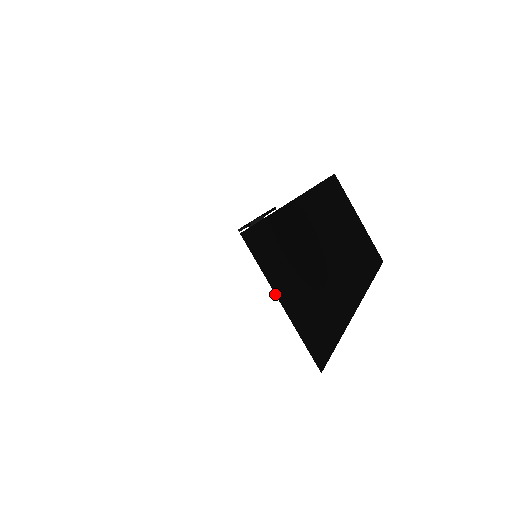
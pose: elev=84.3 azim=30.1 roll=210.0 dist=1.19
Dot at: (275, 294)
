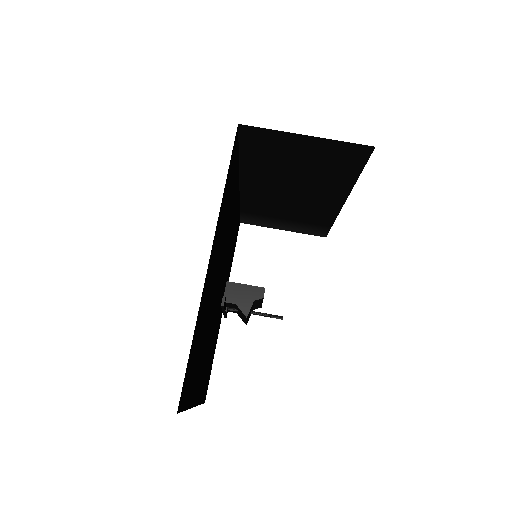
Dot at: (296, 134)
